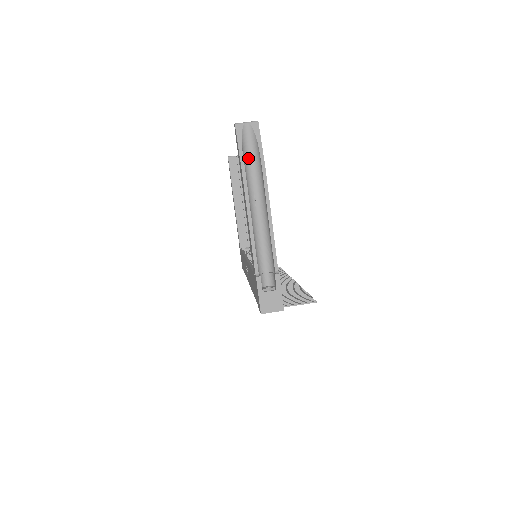
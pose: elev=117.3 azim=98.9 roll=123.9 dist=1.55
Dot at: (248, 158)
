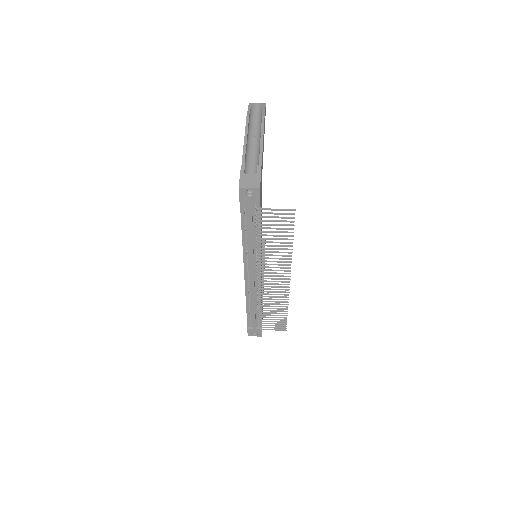
Dot at: (254, 118)
